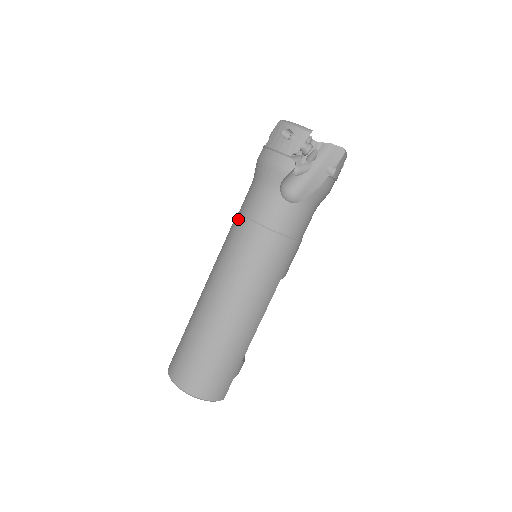
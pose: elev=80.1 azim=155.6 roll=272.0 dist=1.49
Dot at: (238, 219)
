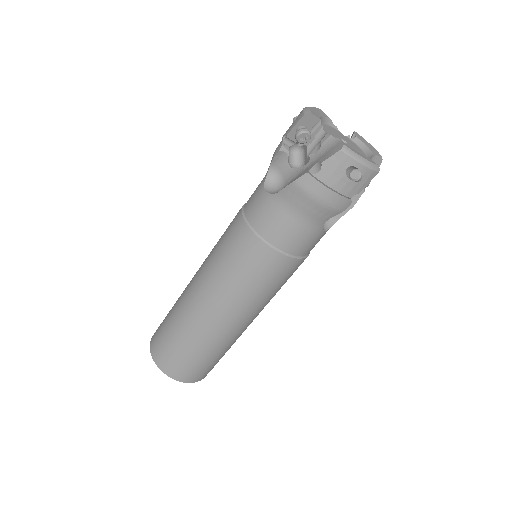
Dot at: (262, 248)
